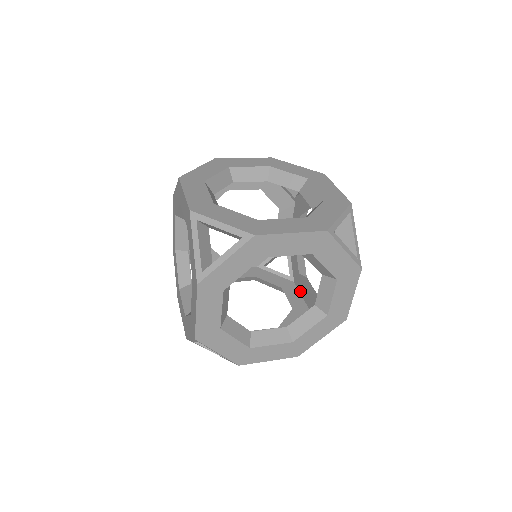
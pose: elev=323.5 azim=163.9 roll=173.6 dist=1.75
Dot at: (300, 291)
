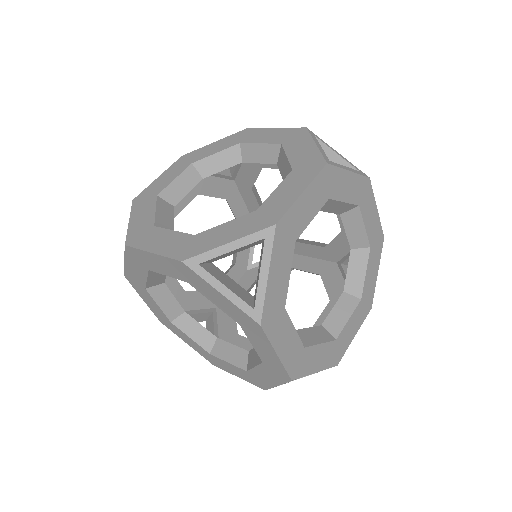
Dot at: occluded
